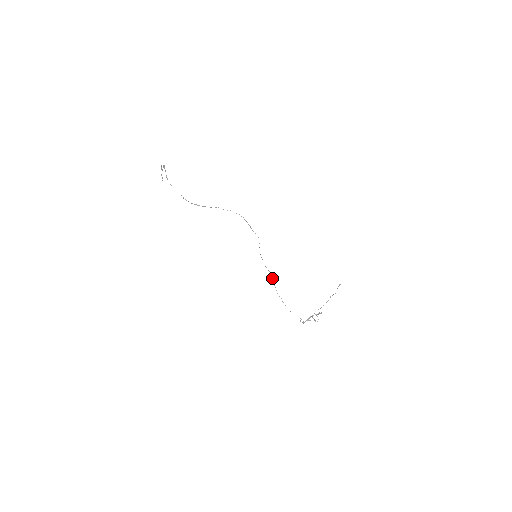
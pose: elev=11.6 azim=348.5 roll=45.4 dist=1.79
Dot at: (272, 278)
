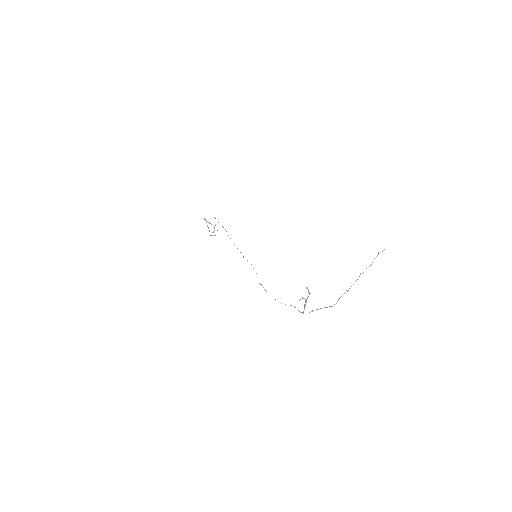
Dot at: (253, 268)
